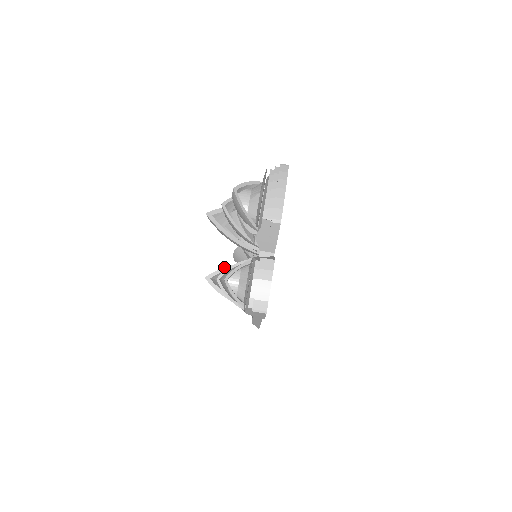
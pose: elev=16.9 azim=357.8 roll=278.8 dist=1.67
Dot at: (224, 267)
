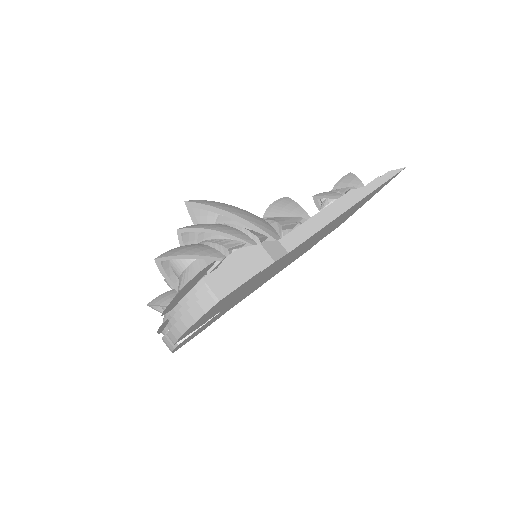
Dot at: occluded
